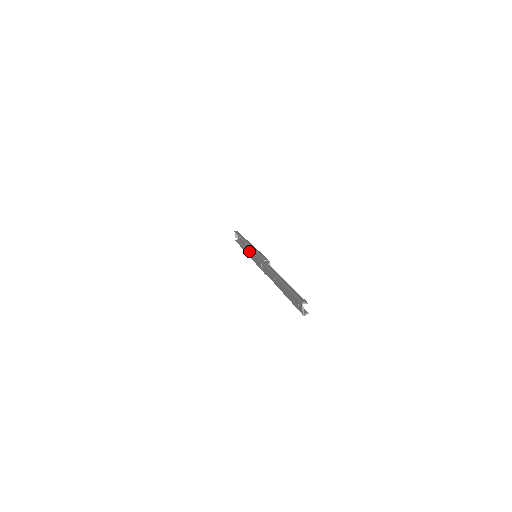
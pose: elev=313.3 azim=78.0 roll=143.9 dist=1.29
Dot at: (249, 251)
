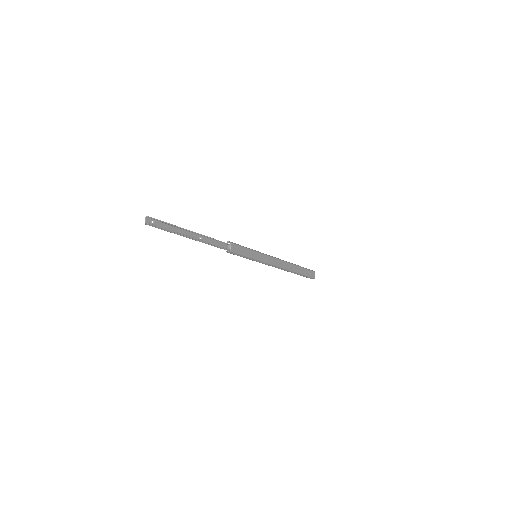
Dot at: occluded
